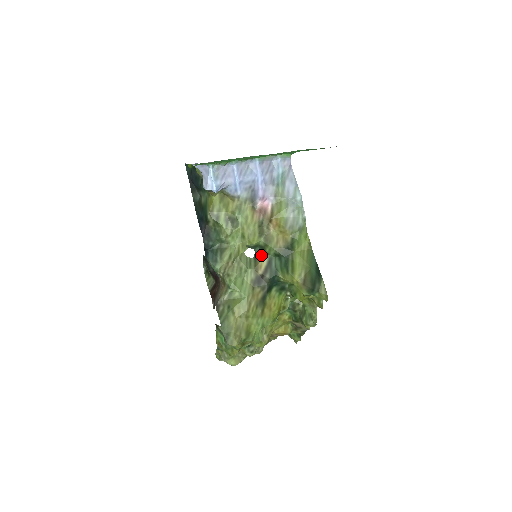
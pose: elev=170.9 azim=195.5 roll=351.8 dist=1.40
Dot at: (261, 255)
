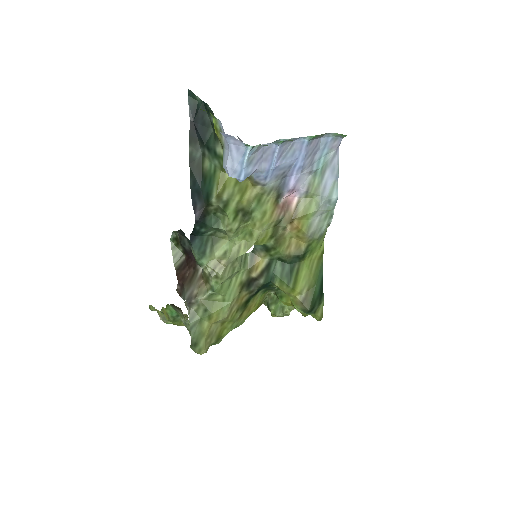
Dot at: (262, 255)
